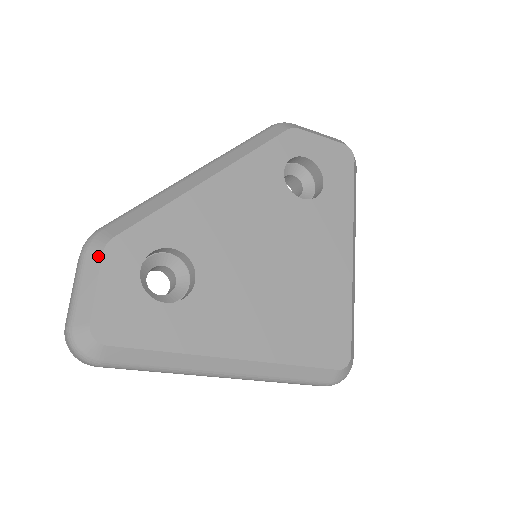
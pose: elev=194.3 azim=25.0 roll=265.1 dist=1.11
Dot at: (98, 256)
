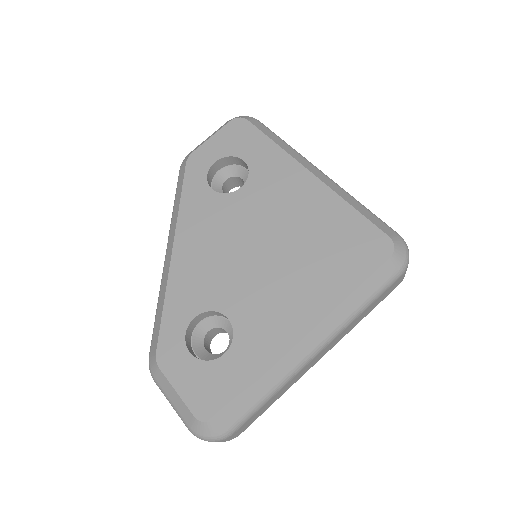
Dot at: (160, 373)
